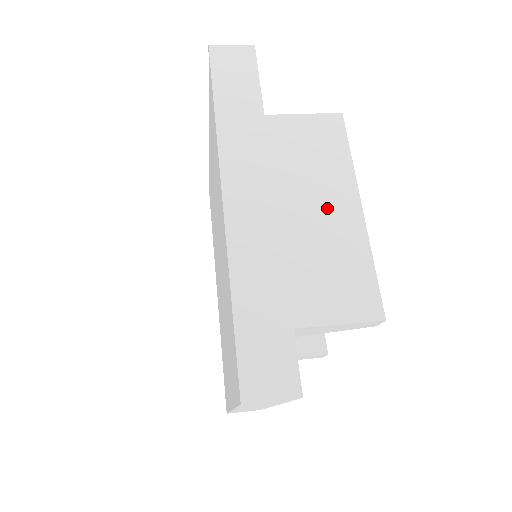
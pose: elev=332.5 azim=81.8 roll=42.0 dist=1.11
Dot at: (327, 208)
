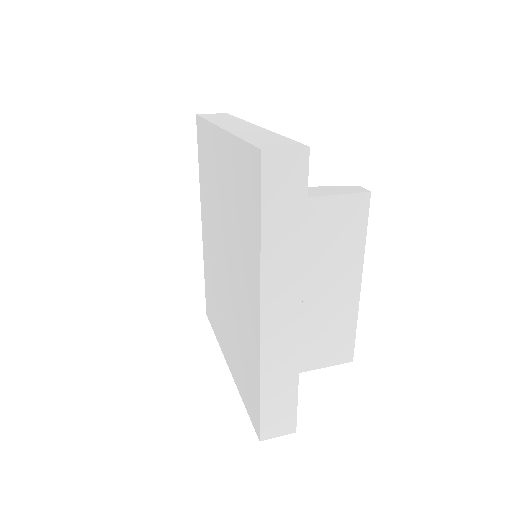
Dot at: (334, 287)
